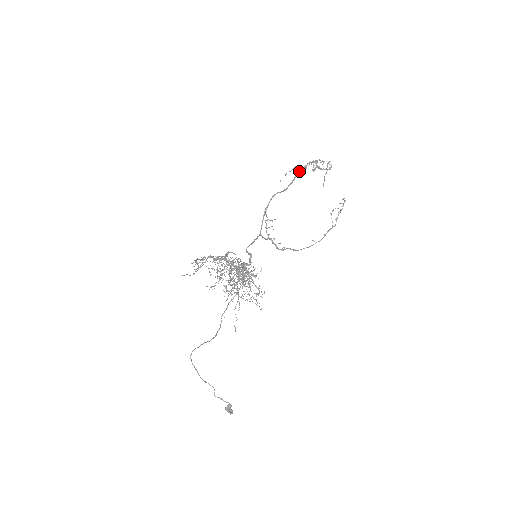
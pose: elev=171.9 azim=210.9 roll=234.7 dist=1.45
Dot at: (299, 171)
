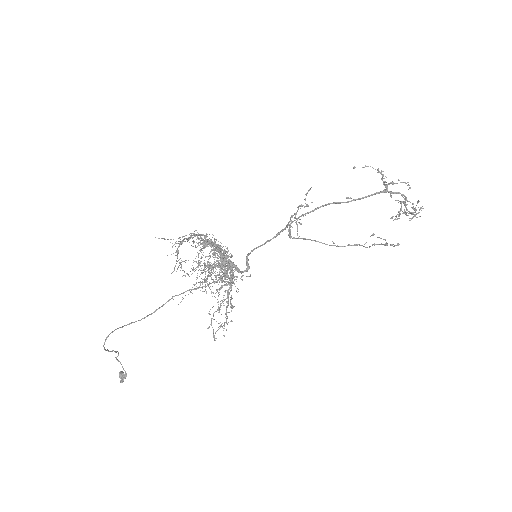
Dot at: (381, 192)
